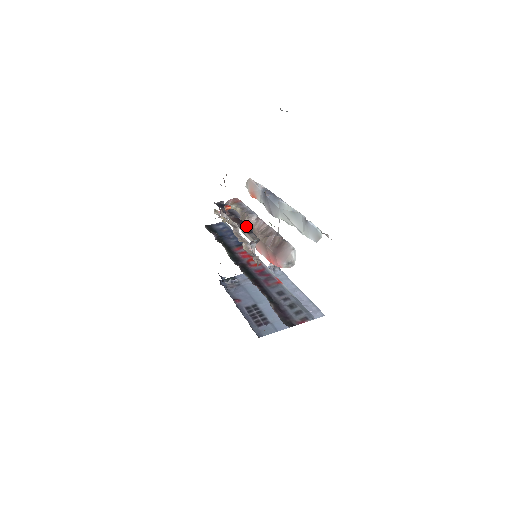
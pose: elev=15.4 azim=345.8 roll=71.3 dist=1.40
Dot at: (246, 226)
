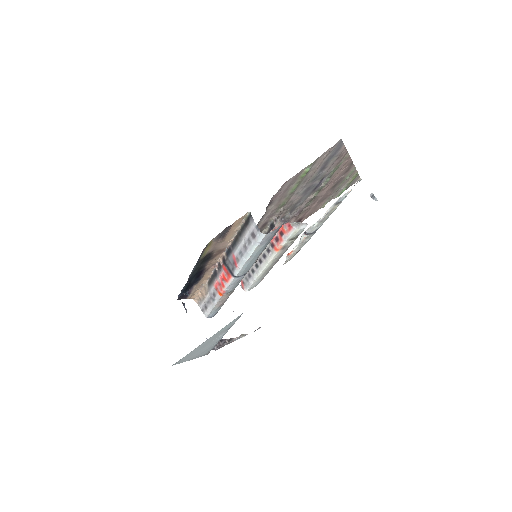
Dot at: occluded
